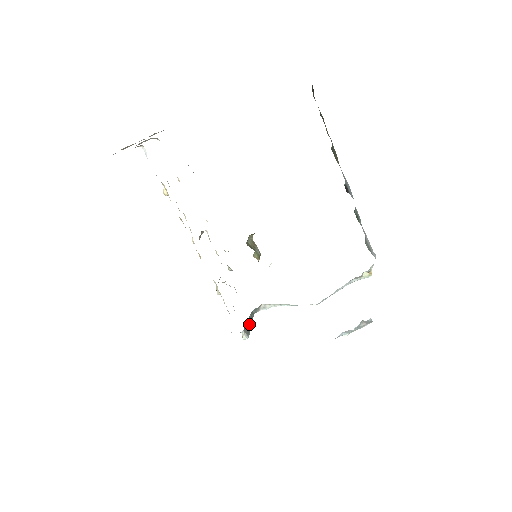
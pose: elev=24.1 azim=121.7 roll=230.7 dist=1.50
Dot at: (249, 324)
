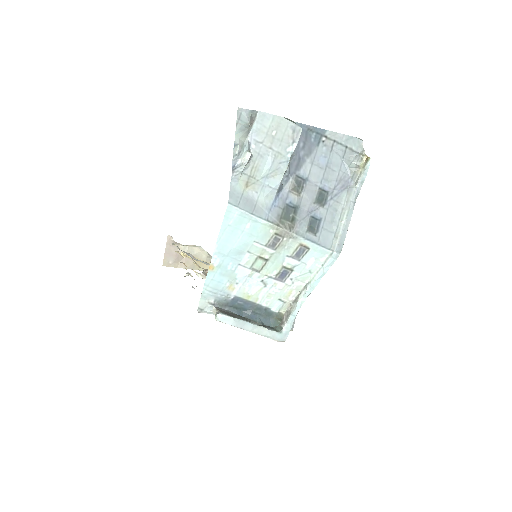
Dot at: (244, 320)
